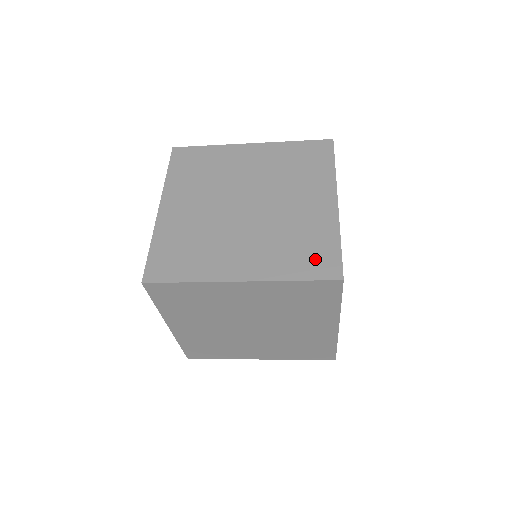
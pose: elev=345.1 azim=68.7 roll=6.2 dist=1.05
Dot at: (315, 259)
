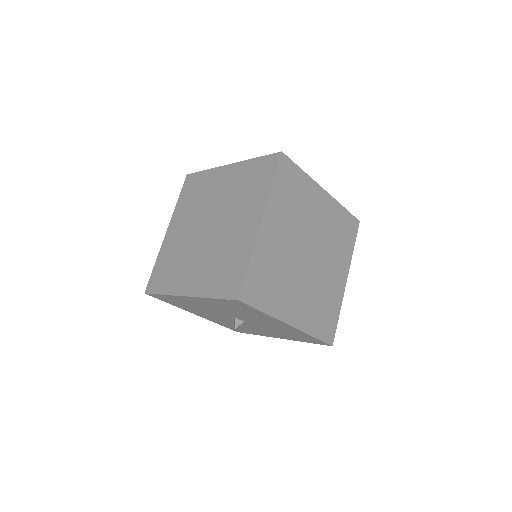
Dot at: occluded
